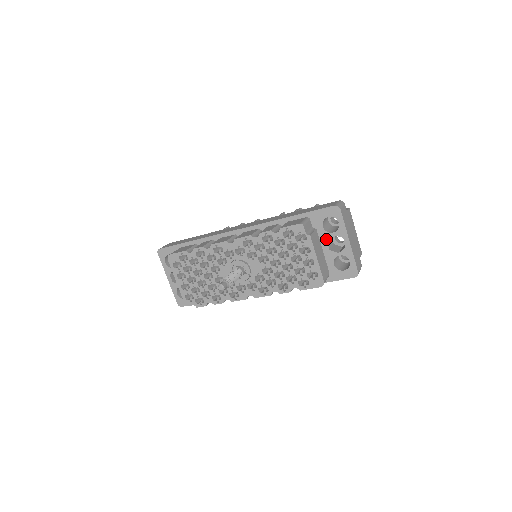
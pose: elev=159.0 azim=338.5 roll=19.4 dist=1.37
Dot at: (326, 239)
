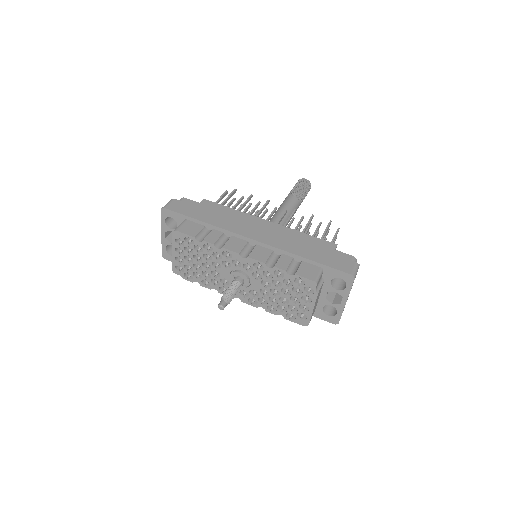
Dot at: (328, 290)
